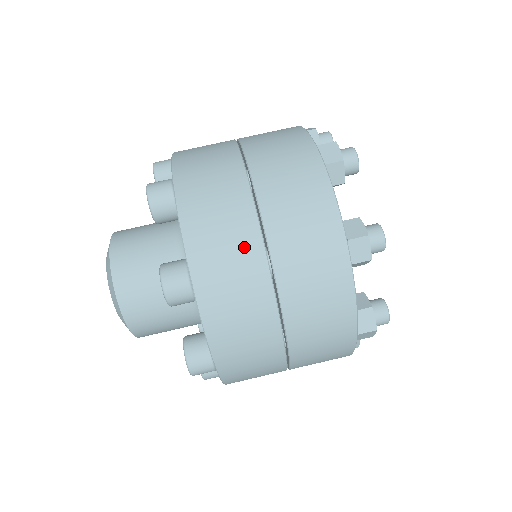
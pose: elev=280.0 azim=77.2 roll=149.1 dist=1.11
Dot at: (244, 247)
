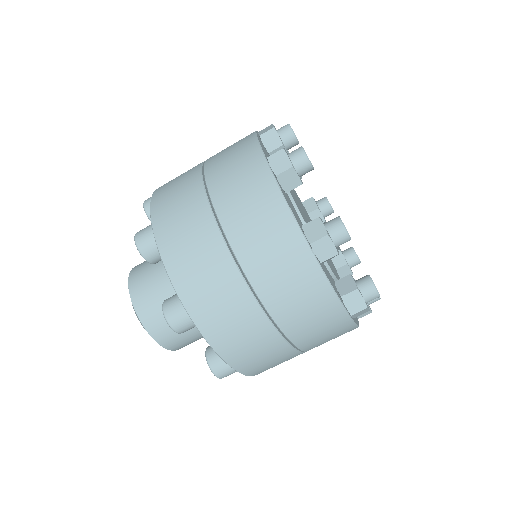
Dot at: (271, 348)
